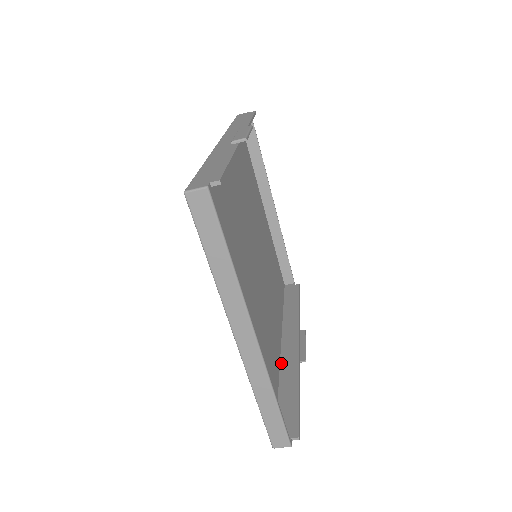
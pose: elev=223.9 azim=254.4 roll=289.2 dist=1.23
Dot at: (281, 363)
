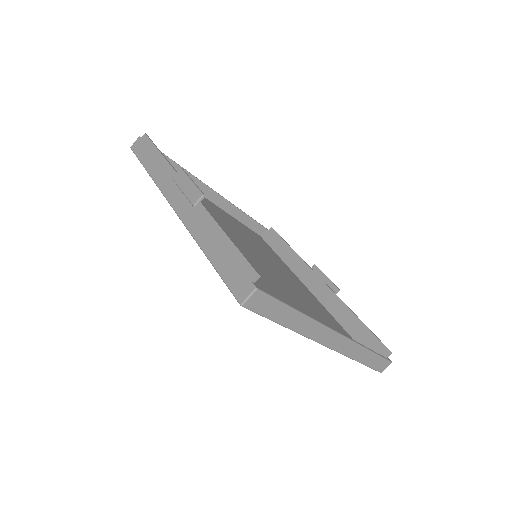
Dot at: (325, 306)
